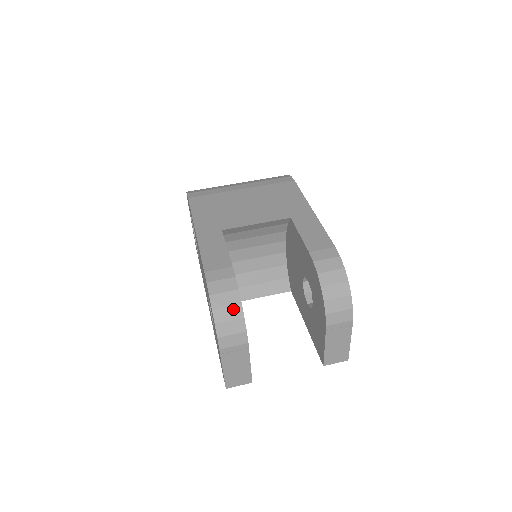
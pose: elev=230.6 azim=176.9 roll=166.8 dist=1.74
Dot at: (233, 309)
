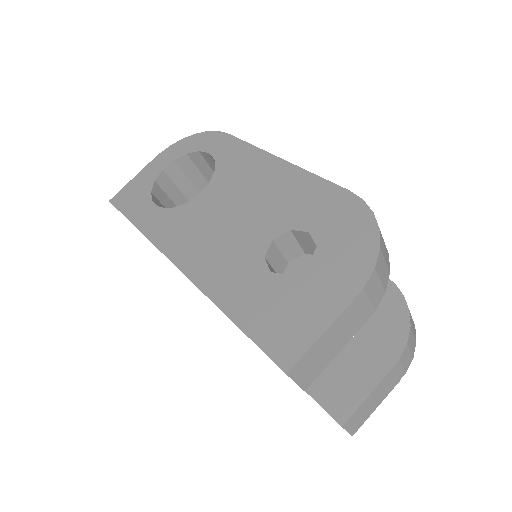
Dot at: (386, 252)
